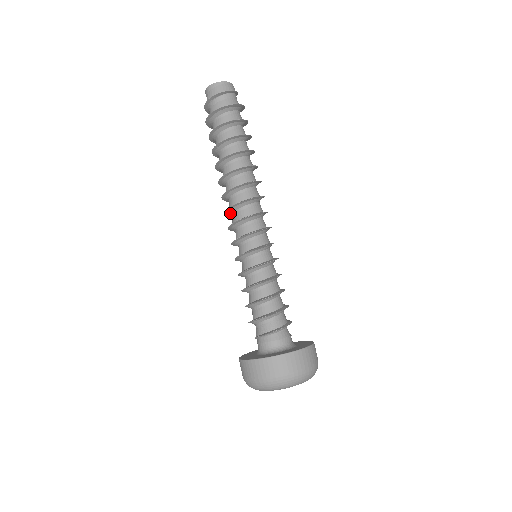
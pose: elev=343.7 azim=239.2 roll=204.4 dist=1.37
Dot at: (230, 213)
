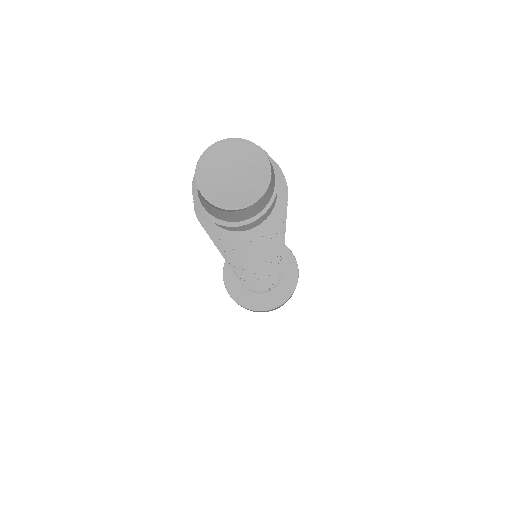
Dot at: occluded
